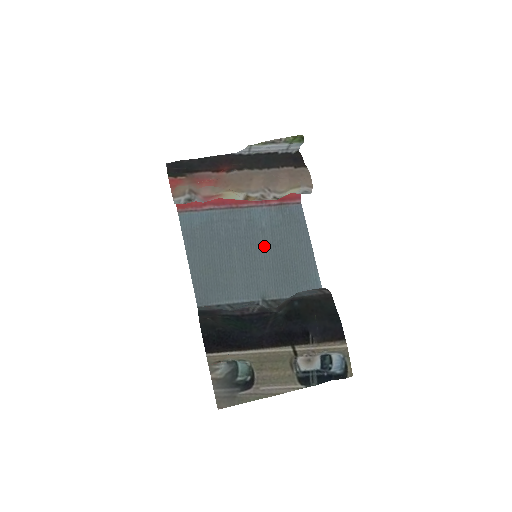
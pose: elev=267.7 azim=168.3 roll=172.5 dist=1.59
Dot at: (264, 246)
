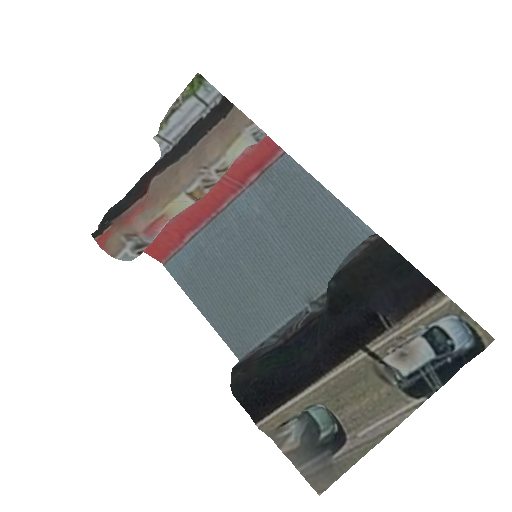
Dot at: (273, 236)
